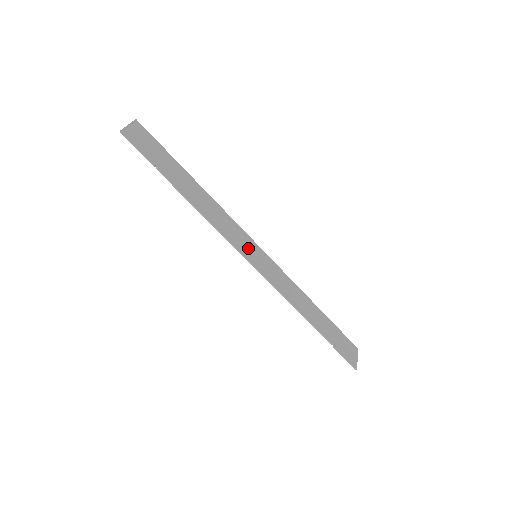
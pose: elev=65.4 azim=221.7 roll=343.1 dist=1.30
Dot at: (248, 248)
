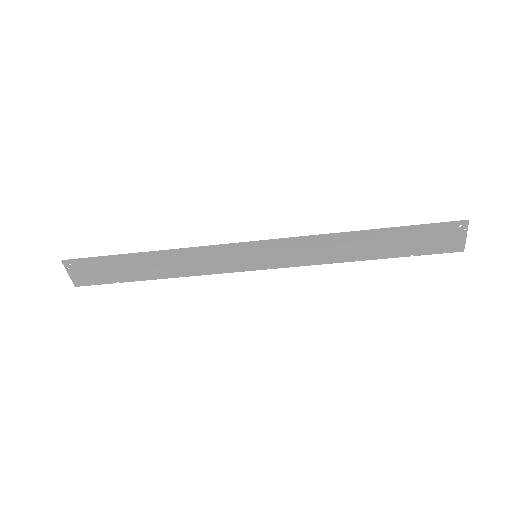
Dot at: (242, 259)
